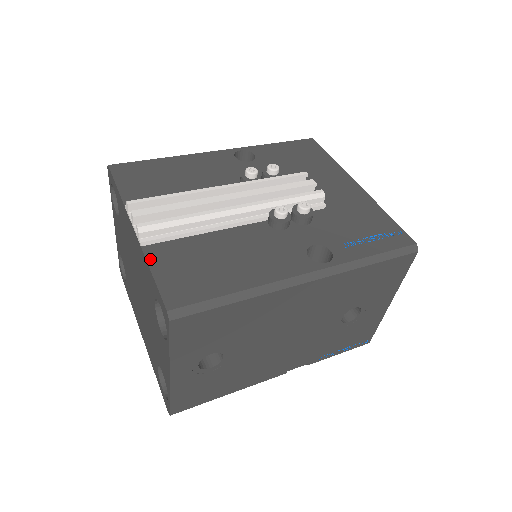
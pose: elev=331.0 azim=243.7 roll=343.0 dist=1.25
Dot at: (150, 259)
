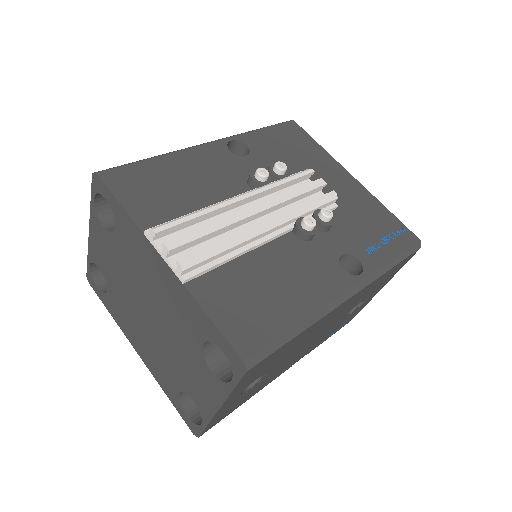
Dot at: (200, 299)
